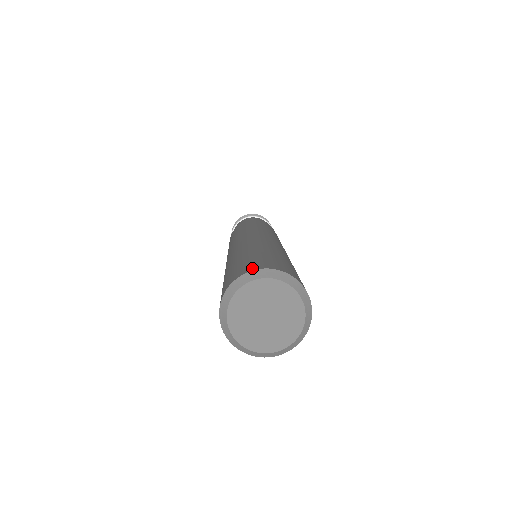
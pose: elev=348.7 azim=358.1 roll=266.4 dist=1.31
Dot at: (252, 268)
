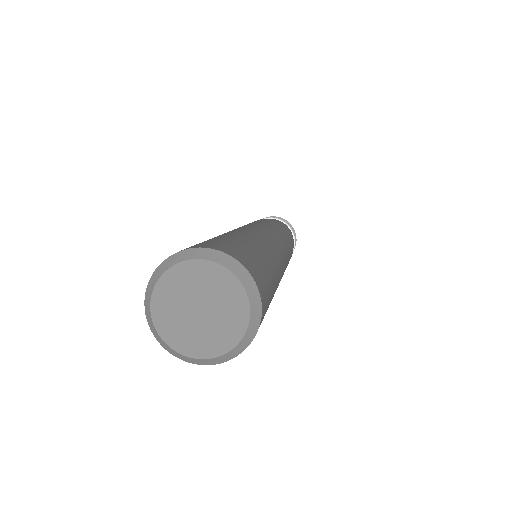
Dot at: occluded
